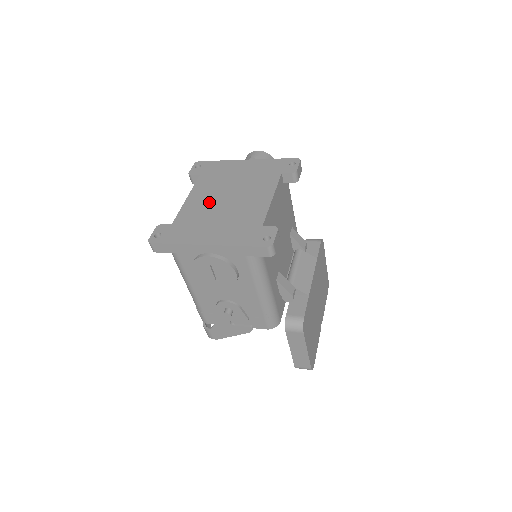
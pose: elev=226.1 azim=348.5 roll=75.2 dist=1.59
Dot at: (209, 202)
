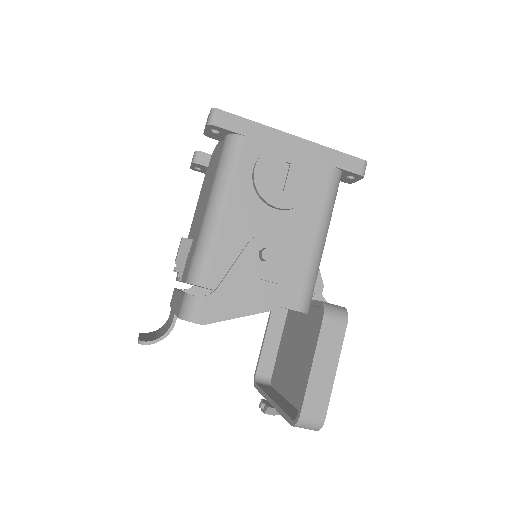
Dot at: occluded
